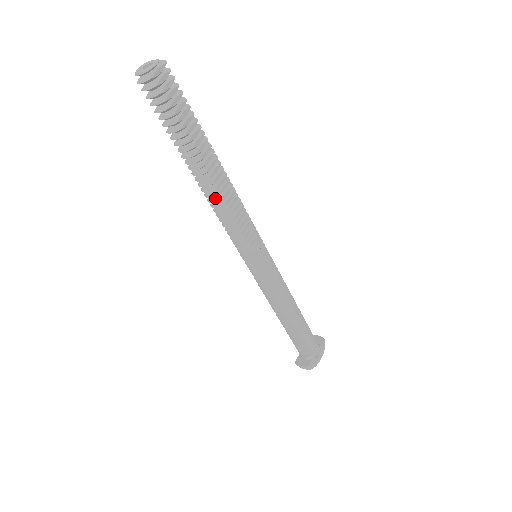
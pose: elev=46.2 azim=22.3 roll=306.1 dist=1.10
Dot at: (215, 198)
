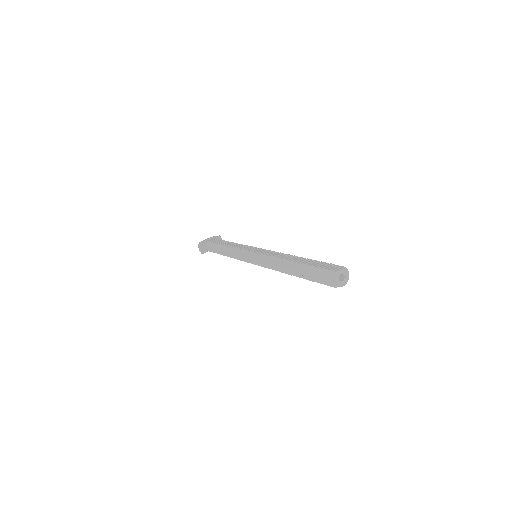
Dot at: occluded
